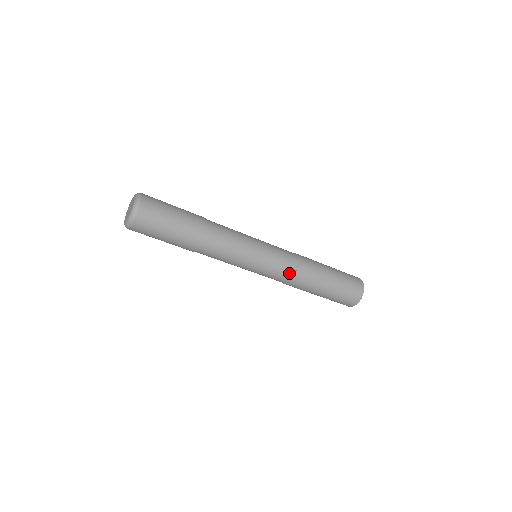
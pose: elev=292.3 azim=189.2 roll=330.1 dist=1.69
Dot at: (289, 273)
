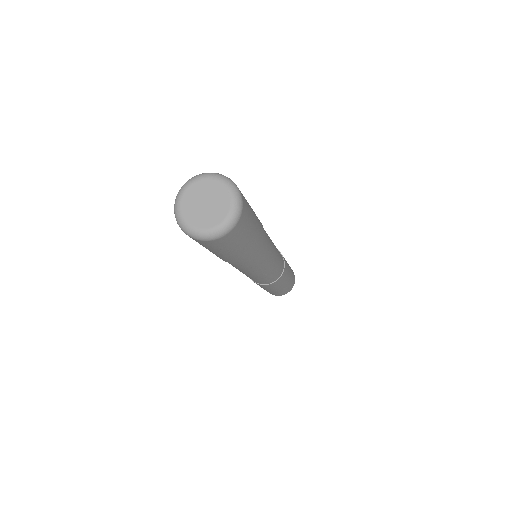
Dot at: (282, 269)
